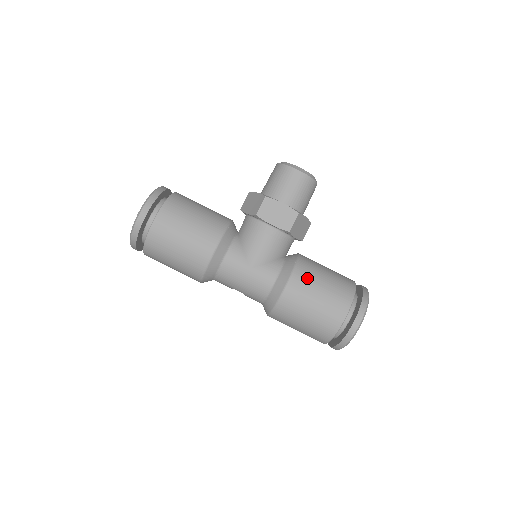
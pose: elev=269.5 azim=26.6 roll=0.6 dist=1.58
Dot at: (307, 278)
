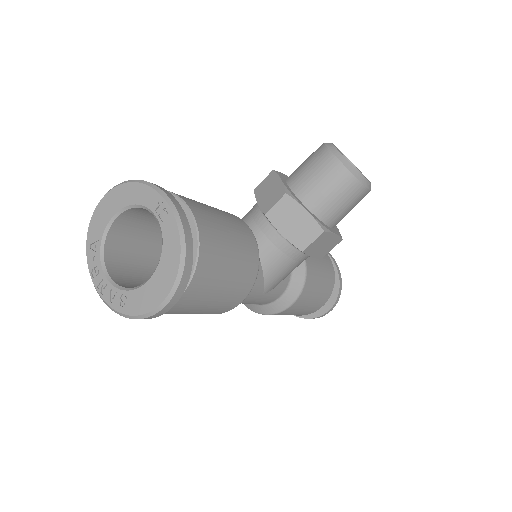
Dot at: (311, 289)
